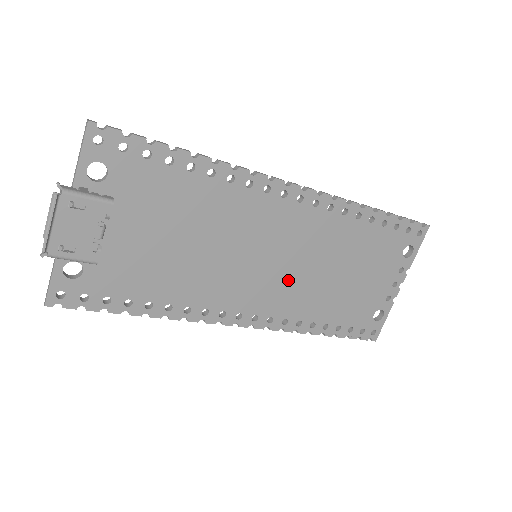
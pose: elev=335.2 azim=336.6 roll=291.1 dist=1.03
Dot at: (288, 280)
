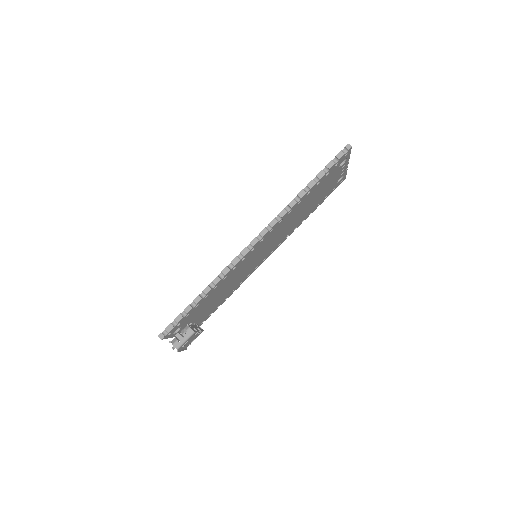
Dot at: (278, 238)
